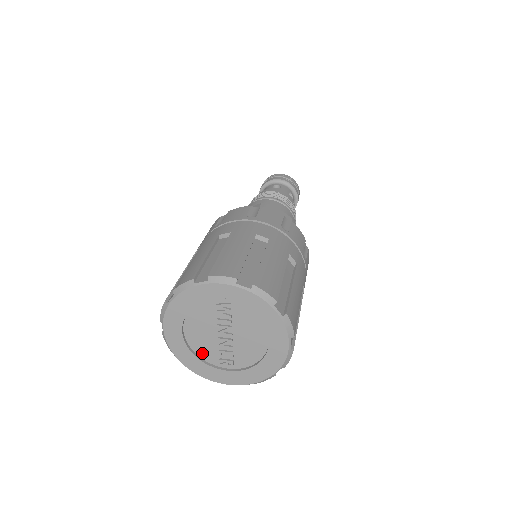
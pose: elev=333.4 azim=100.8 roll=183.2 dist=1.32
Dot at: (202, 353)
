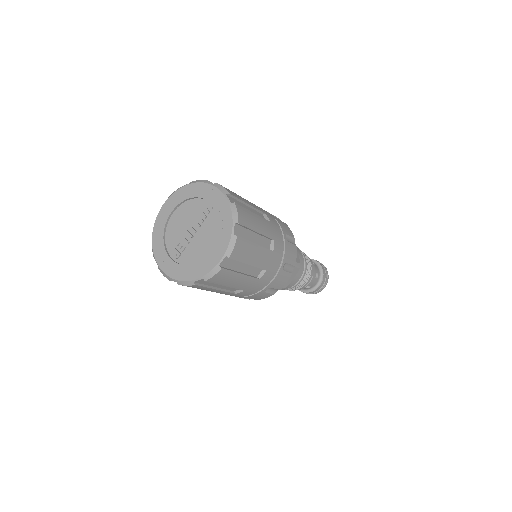
Dot at: (169, 237)
